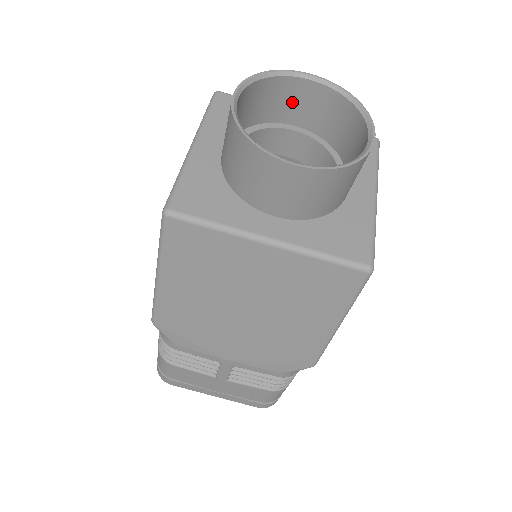
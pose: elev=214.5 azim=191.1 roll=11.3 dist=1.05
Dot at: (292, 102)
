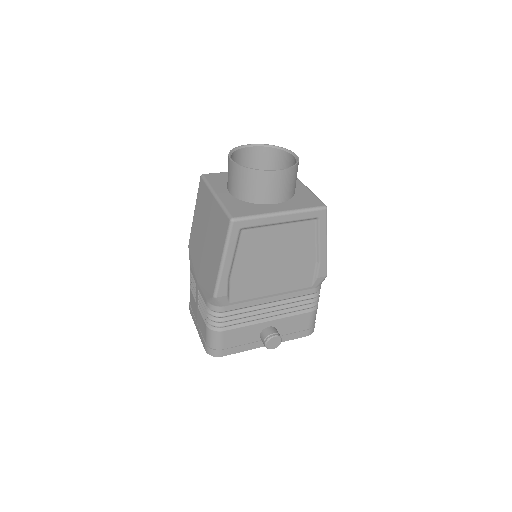
Dot at: (288, 167)
